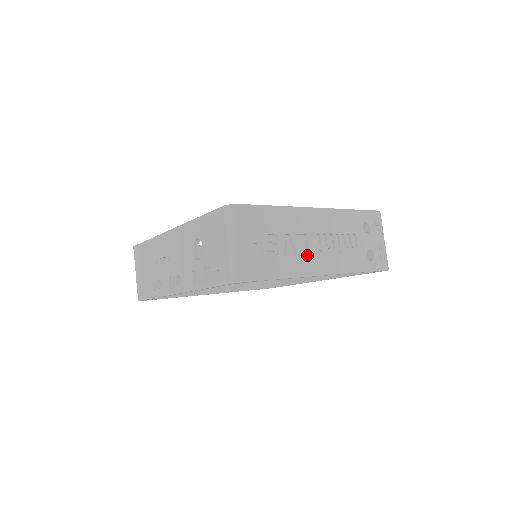
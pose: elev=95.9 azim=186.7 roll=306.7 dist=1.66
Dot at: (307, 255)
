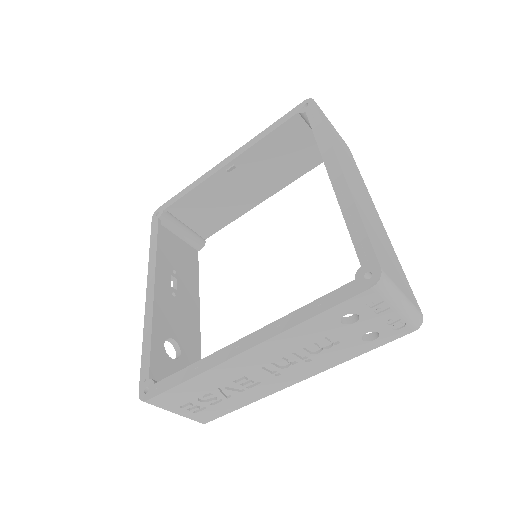
Dot at: (260, 384)
